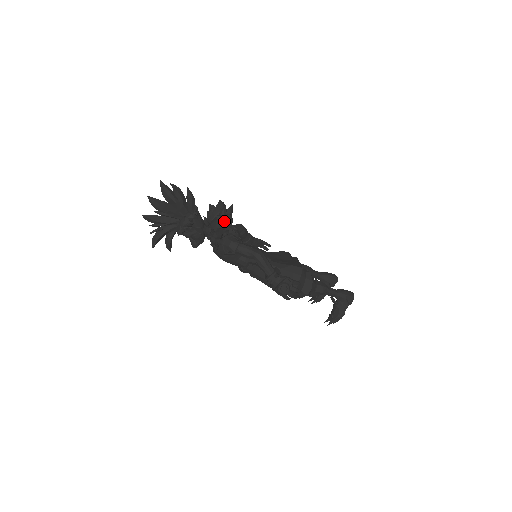
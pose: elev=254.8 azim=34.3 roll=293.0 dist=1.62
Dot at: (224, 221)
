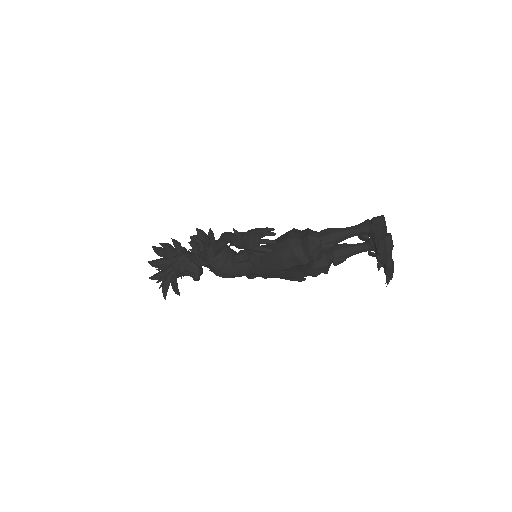
Dot at: (197, 237)
